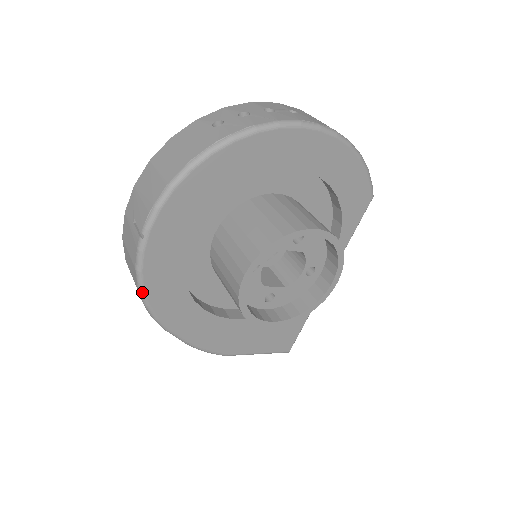
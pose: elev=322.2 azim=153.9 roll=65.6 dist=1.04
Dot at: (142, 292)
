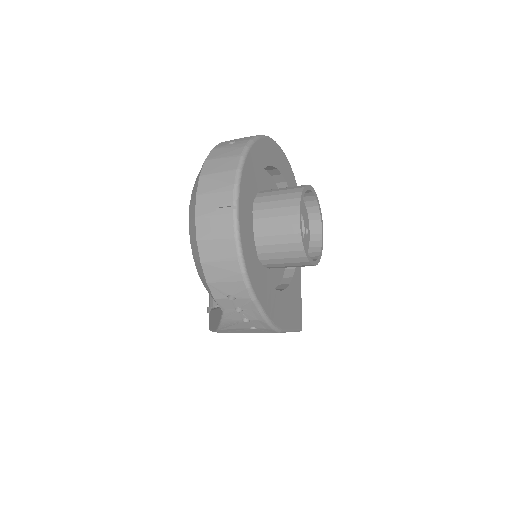
Dot at: (242, 258)
